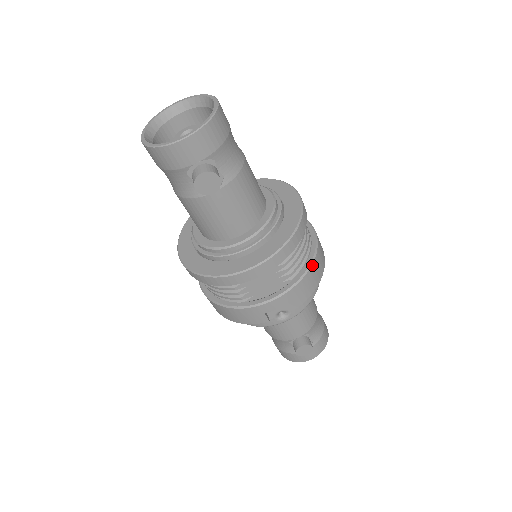
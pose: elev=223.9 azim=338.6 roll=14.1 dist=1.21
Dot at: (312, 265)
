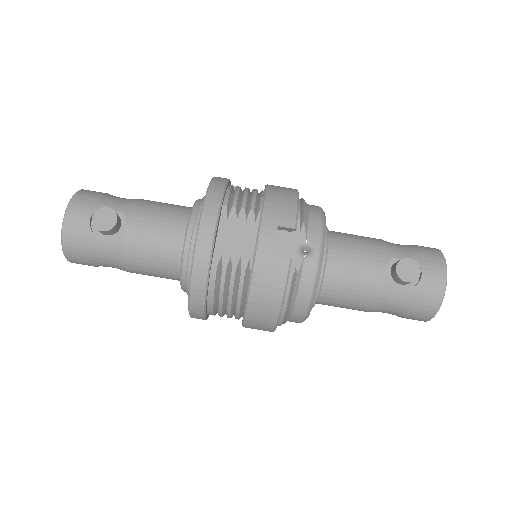
Dot at: (267, 190)
